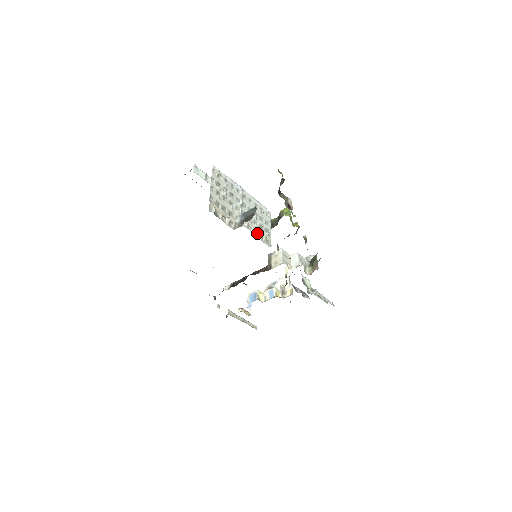
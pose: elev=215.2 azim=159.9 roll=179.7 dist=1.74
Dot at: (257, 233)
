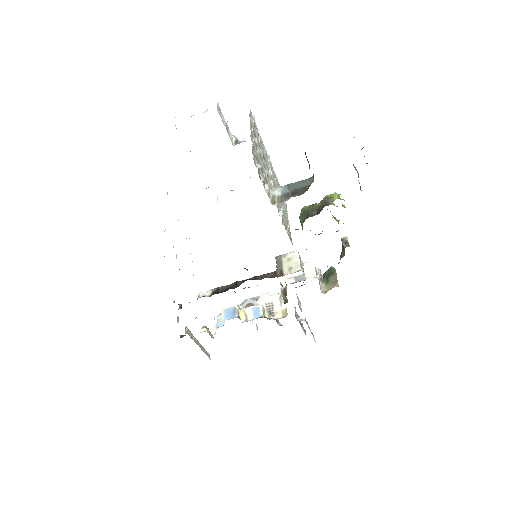
Dot at: (283, 221)
